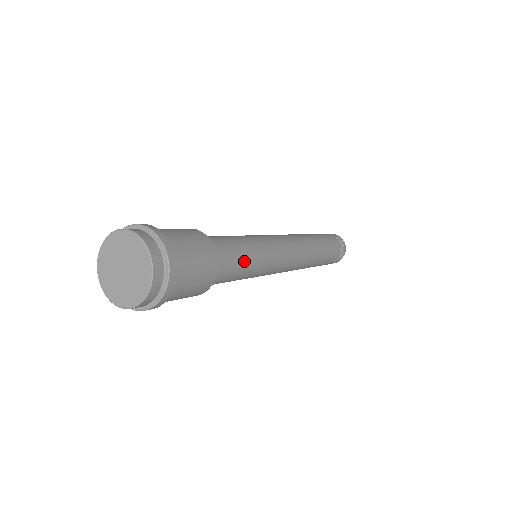
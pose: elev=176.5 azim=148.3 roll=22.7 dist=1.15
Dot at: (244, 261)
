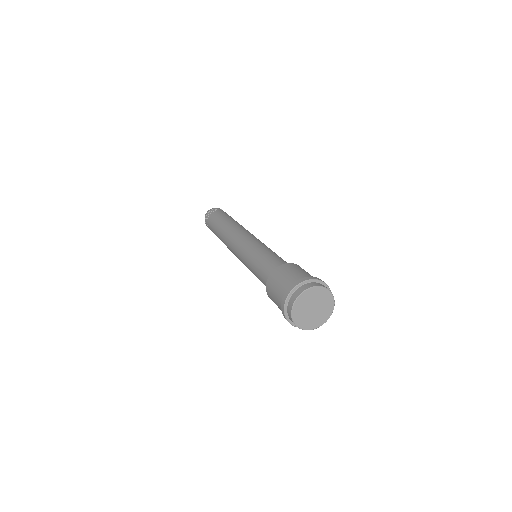
Dot at: occluded
